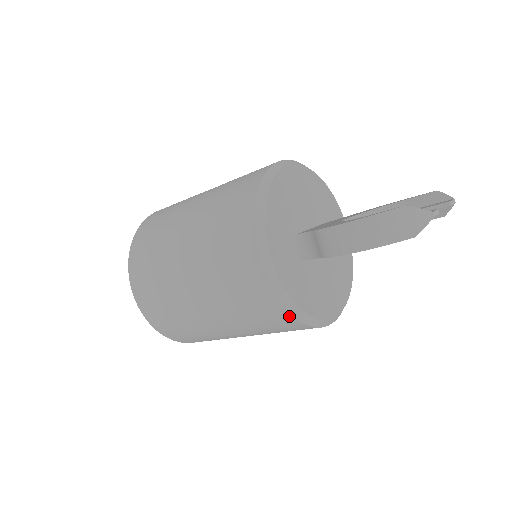
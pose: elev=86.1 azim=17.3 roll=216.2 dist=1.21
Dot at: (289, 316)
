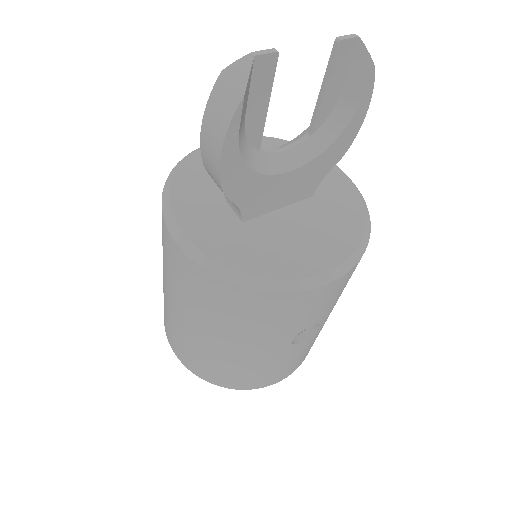
Dot at: (234, 288)
